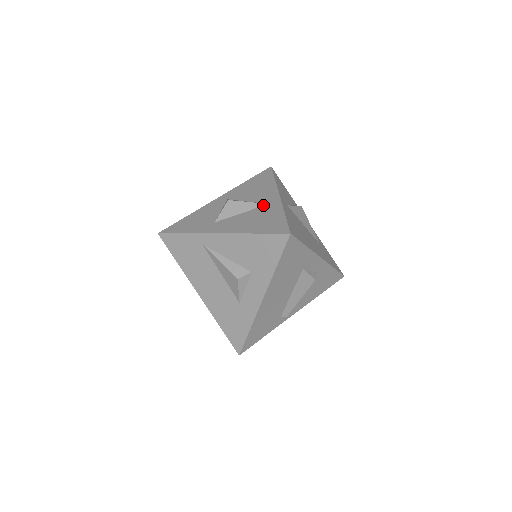
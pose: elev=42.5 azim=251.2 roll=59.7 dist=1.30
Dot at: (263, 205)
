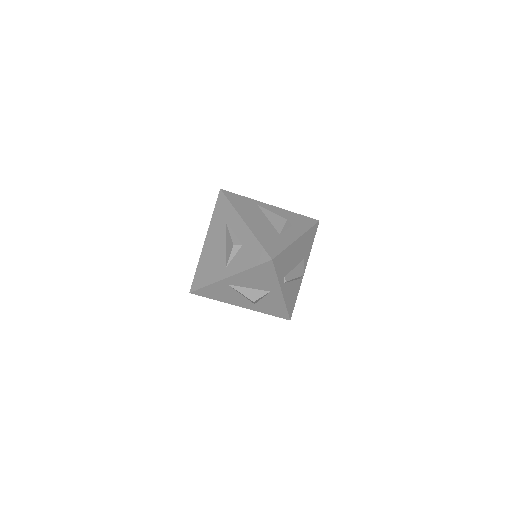
Dot at: occluded
